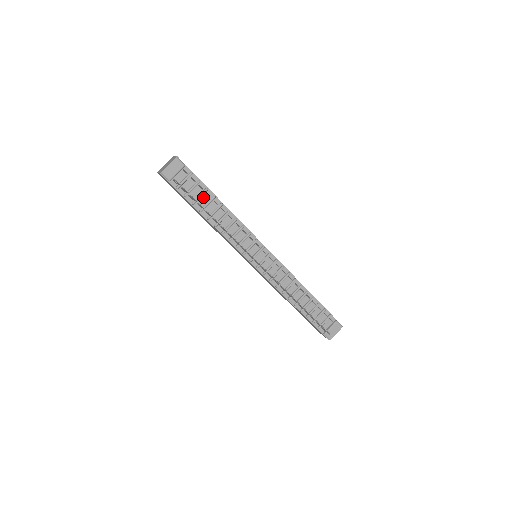
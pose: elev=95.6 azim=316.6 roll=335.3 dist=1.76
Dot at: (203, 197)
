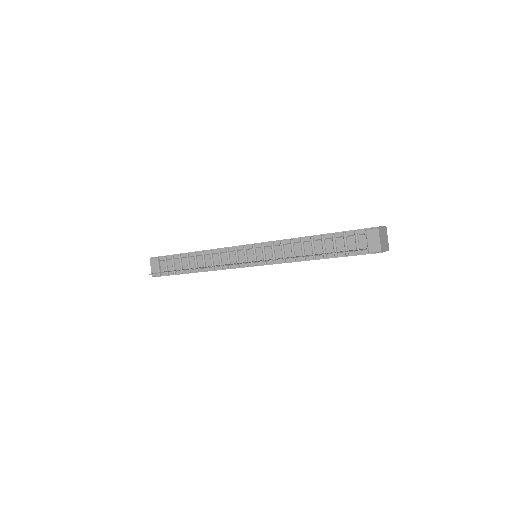
Dot at: (183, 262)
